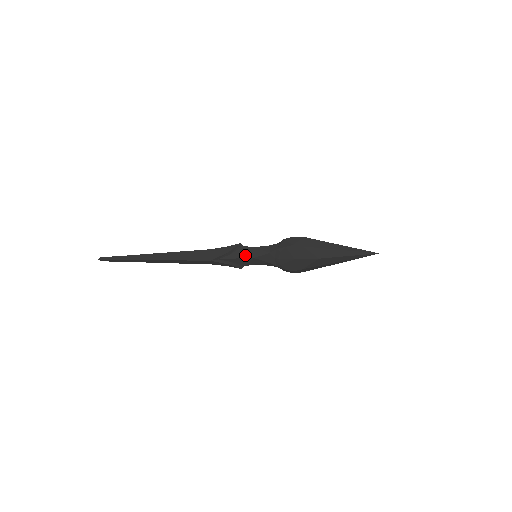
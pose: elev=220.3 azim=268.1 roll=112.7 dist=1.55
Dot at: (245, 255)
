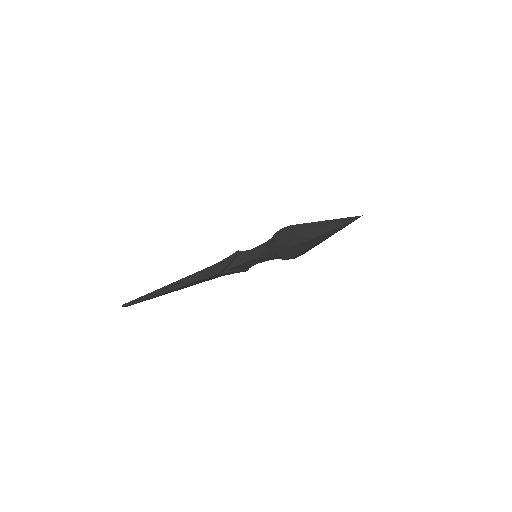
Dot at: (246, 259)
